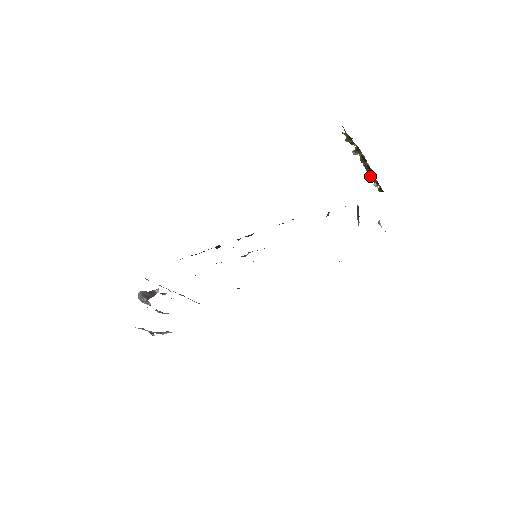
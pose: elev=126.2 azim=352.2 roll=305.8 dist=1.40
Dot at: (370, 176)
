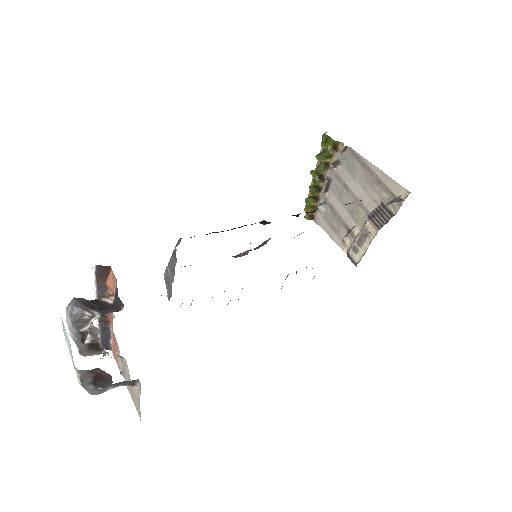
Dot at: (311, 199)
